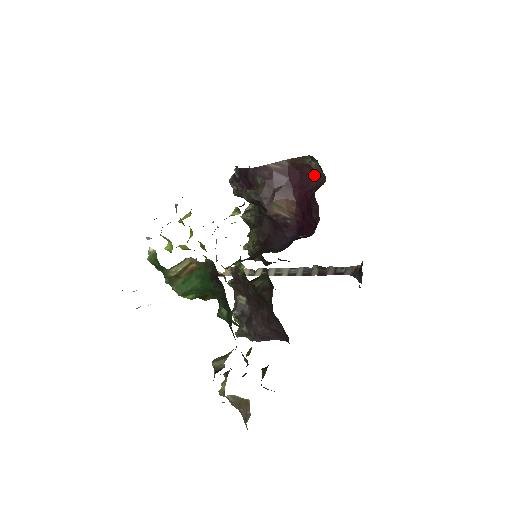
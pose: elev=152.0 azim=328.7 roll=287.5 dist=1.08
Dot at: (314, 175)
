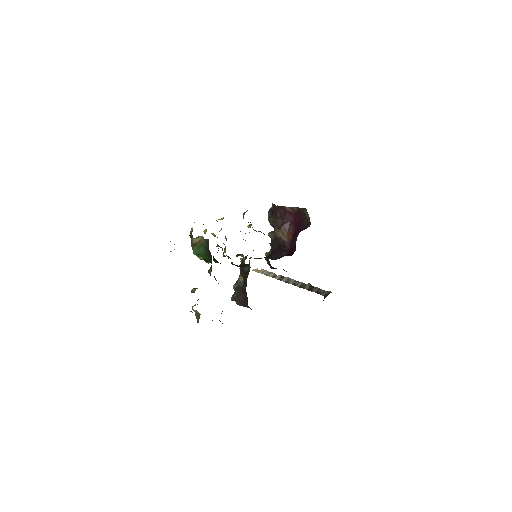
Dot at: (306, 221)
